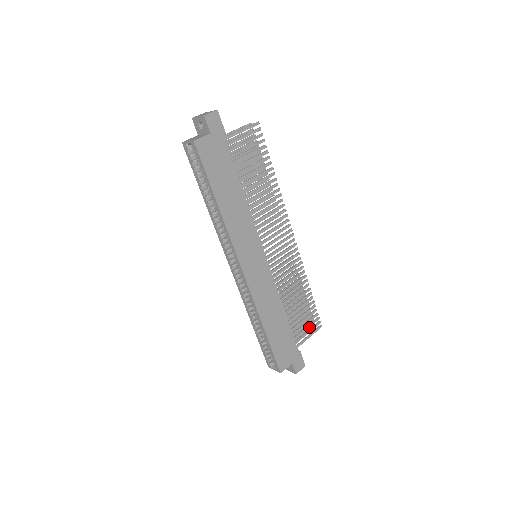
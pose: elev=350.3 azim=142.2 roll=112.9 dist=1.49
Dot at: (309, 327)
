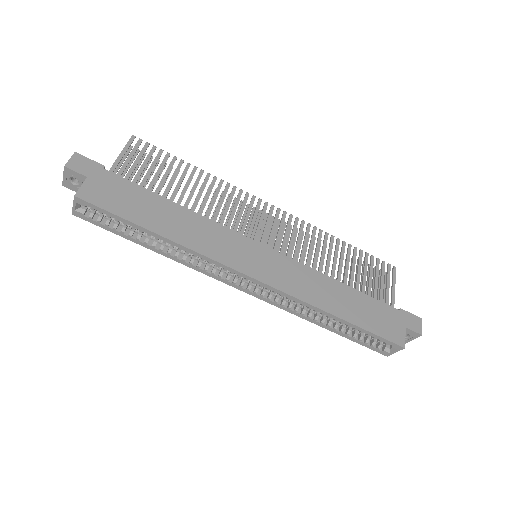
Dot at: (385, 281)
